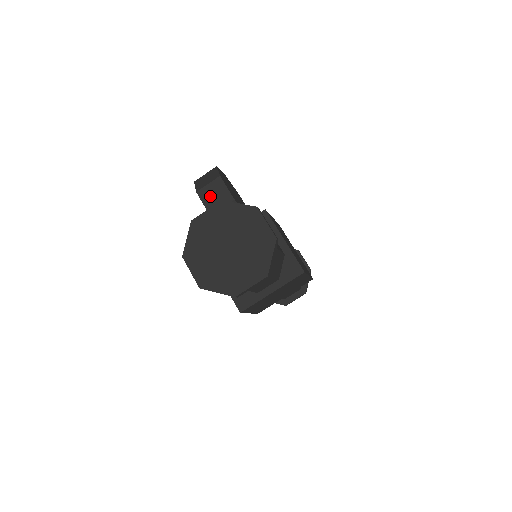
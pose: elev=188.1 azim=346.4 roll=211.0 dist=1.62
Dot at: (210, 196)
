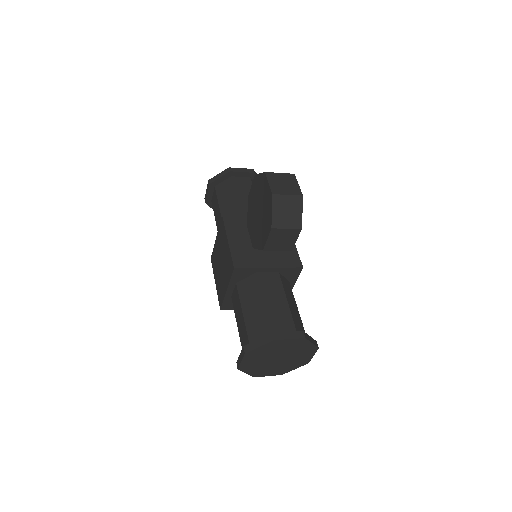
Dot at: (278, 238)
